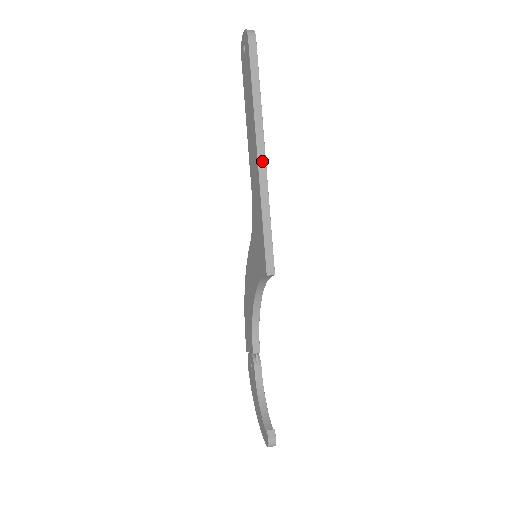
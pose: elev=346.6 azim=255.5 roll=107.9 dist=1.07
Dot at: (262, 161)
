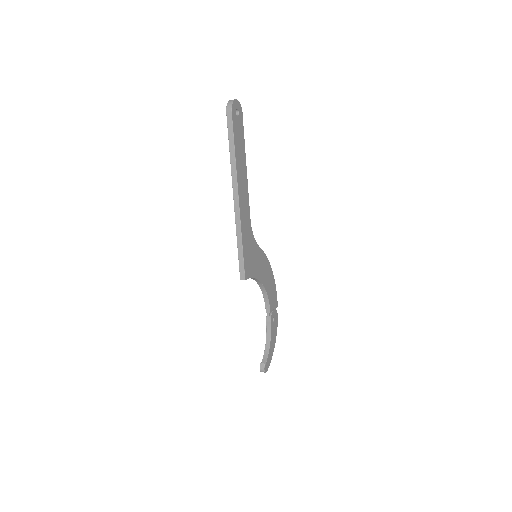
Dot at: (237, 205)
